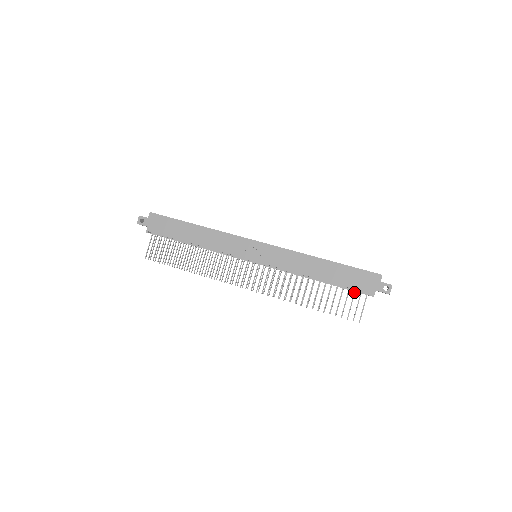
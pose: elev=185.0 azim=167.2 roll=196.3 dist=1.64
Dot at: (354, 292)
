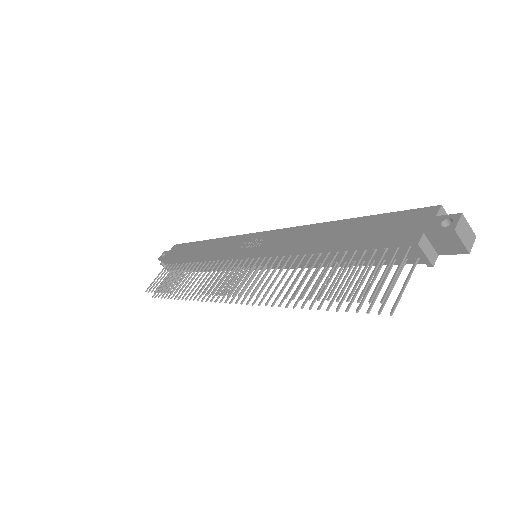
Dot at: (382, 252)
